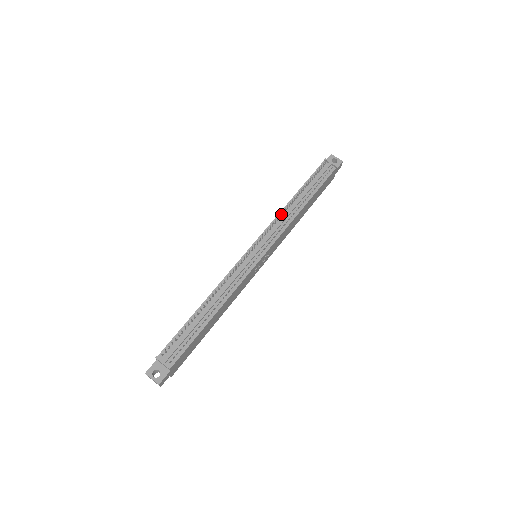
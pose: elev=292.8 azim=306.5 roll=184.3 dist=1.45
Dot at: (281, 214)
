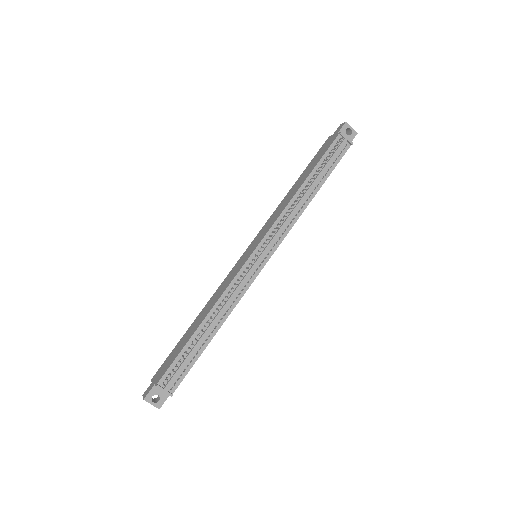
Dot at: (288, 208)
